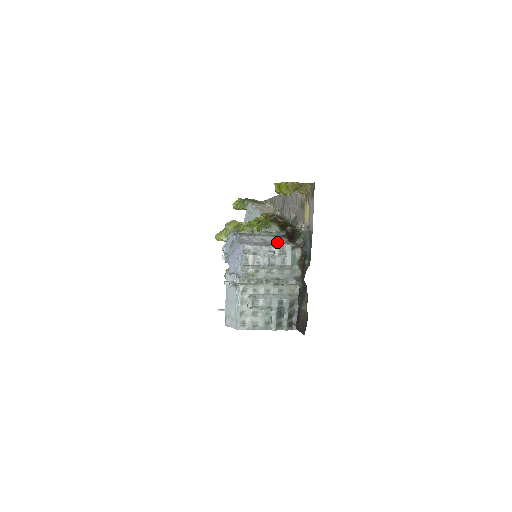
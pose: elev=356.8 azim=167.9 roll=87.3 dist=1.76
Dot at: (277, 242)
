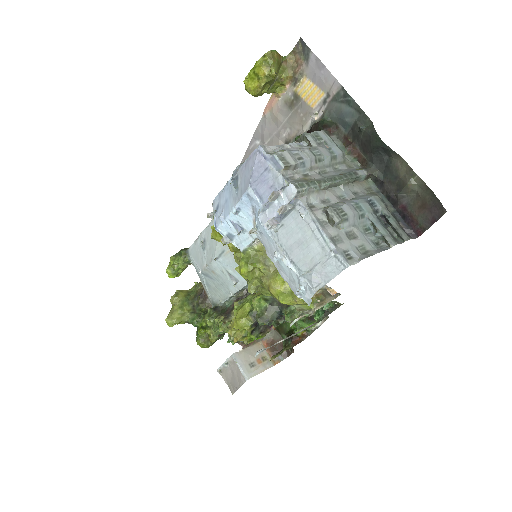
Dot at: (300, 137)
